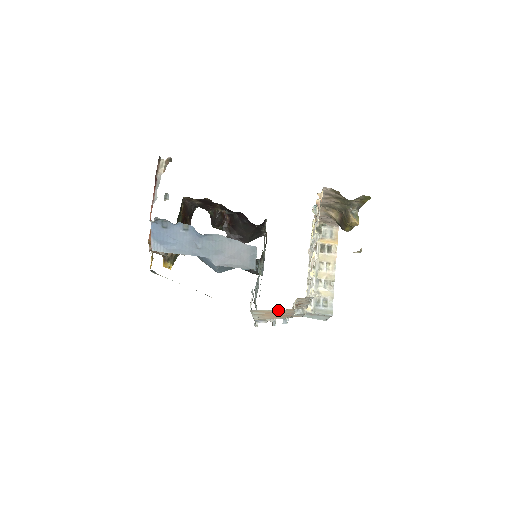
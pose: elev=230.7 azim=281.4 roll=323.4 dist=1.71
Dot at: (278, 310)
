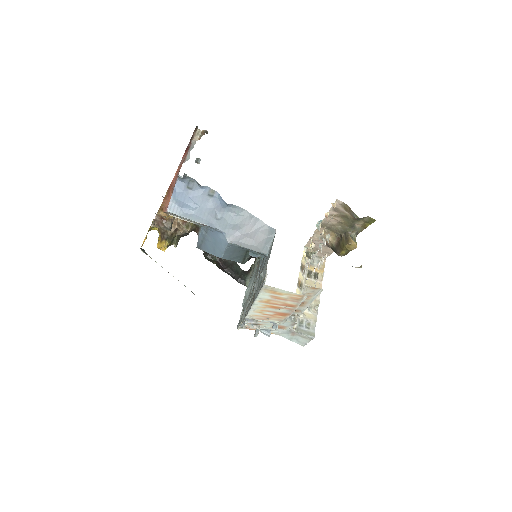
Dot at: (289, 293)
